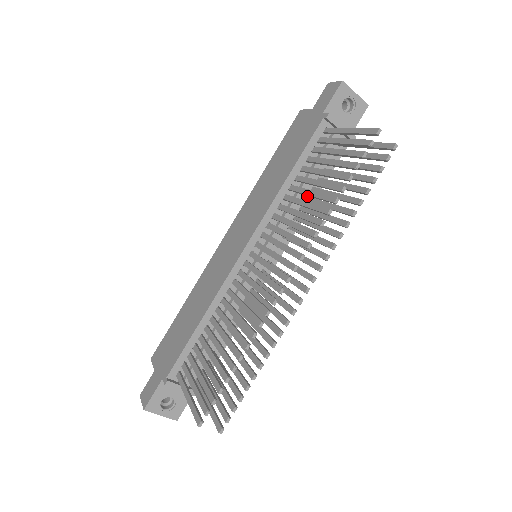
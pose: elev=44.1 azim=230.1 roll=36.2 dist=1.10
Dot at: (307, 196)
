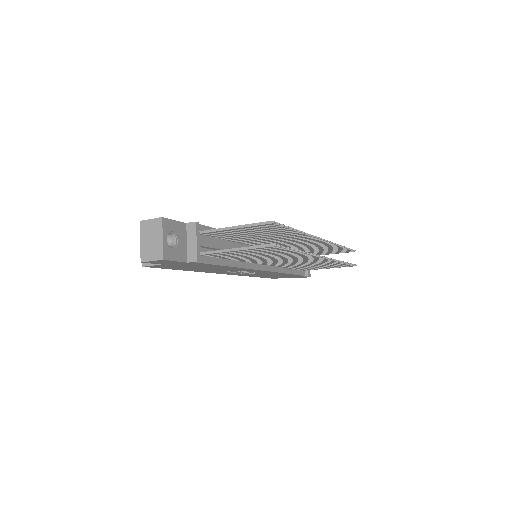
Dot at: occluded
